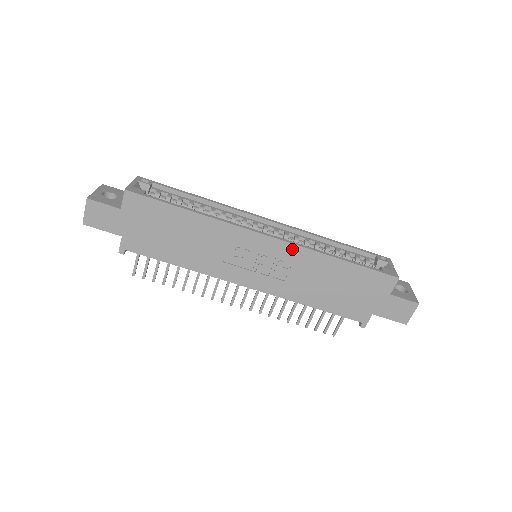
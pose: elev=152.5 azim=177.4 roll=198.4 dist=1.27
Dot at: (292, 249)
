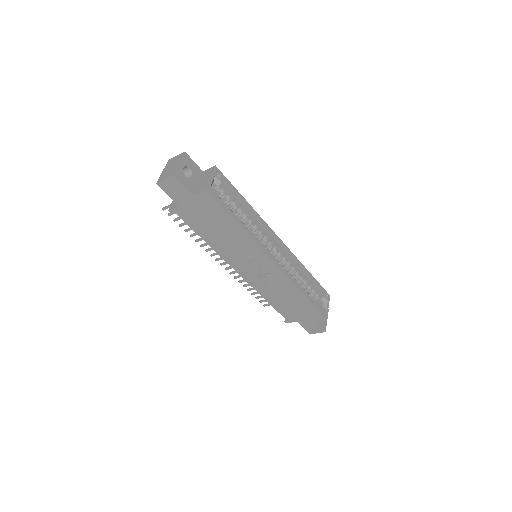
Dot at: (282, 276)
